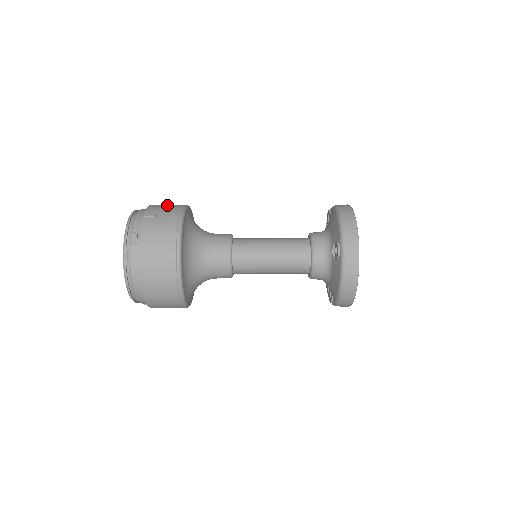
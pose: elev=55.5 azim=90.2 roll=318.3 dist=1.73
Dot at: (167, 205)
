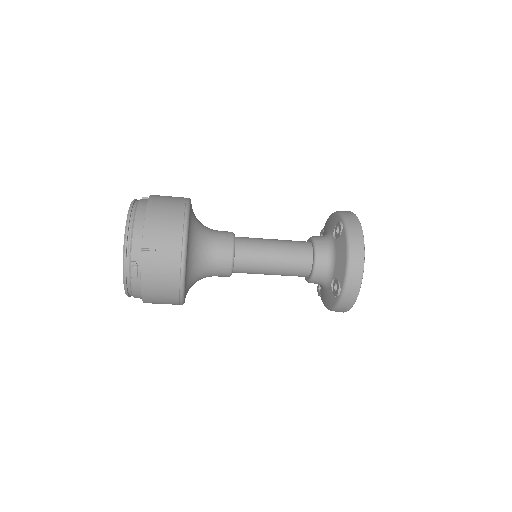
Dot at: (165, 223)
